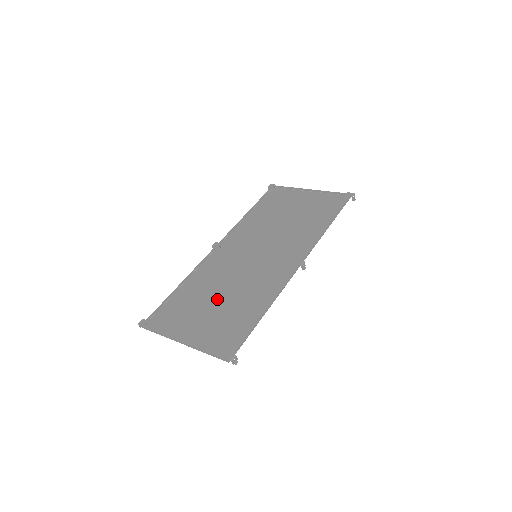
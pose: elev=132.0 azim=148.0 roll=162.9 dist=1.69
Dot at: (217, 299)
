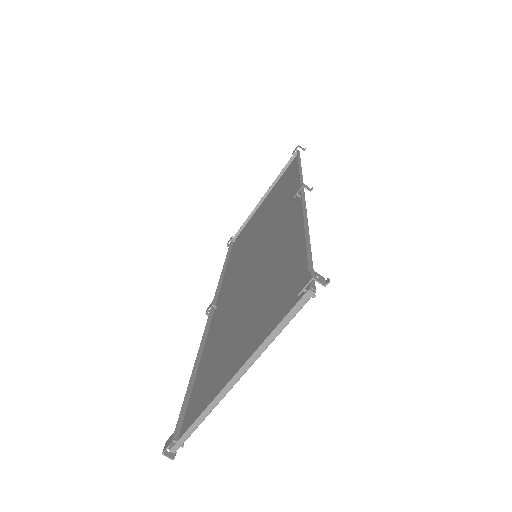
Dot at: (245, 312)
